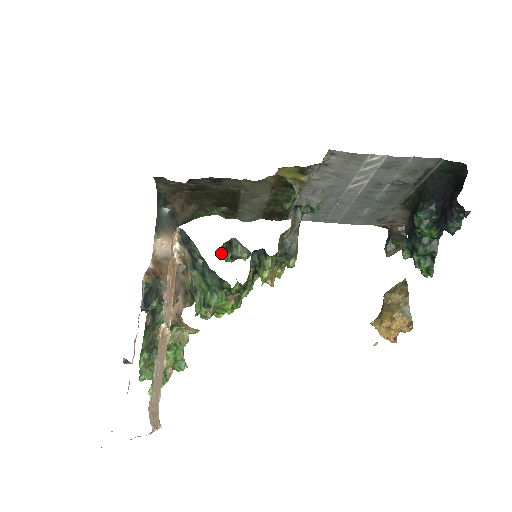
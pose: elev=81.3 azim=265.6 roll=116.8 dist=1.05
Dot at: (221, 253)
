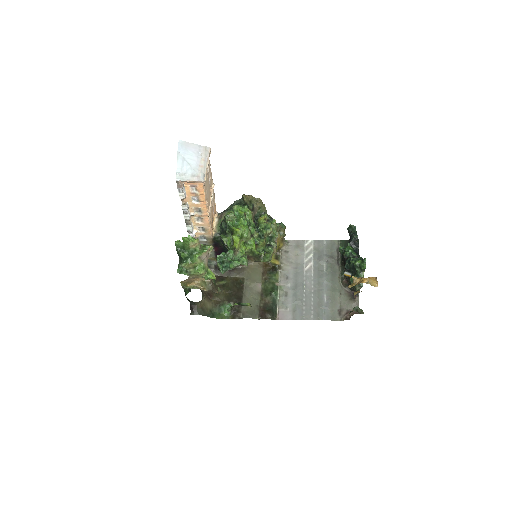
Dot at: occluded
